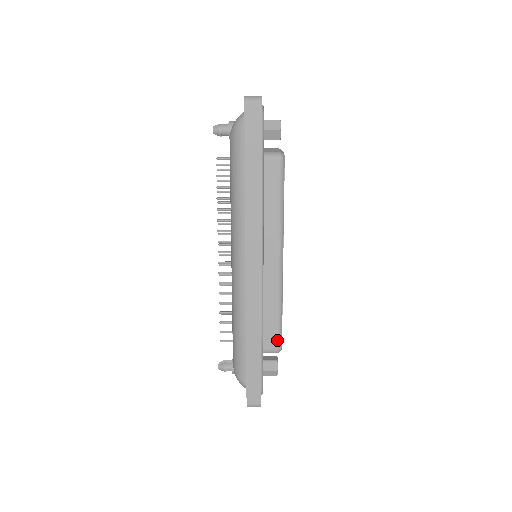
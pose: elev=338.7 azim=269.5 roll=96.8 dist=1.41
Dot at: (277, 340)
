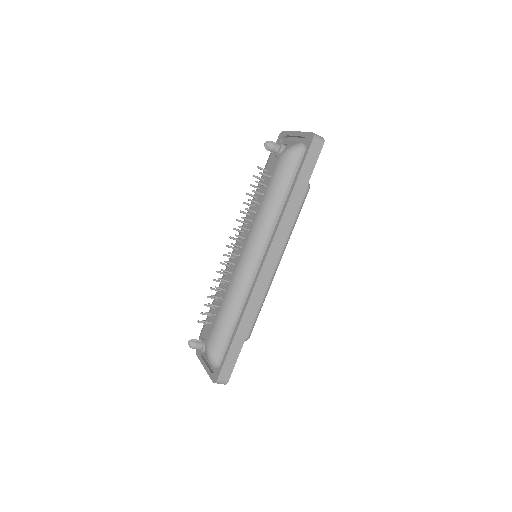
Dot at: (250, 330)
